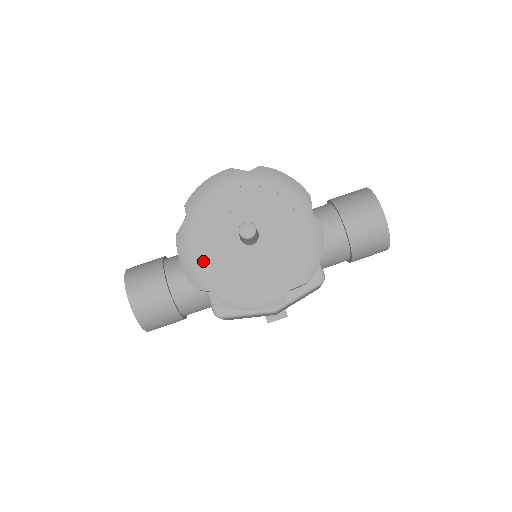
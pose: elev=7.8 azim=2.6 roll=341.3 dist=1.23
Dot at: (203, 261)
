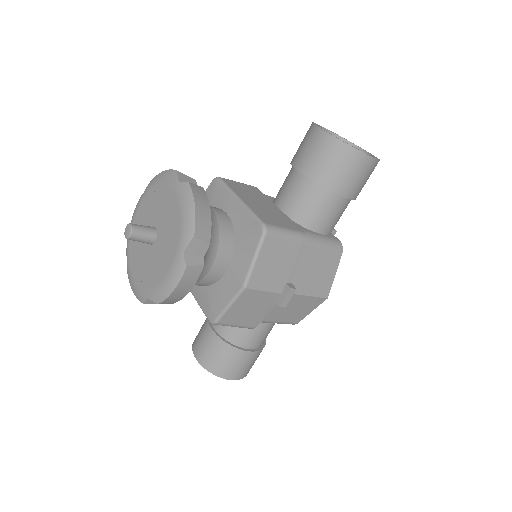
Dot at: (138, 279)
